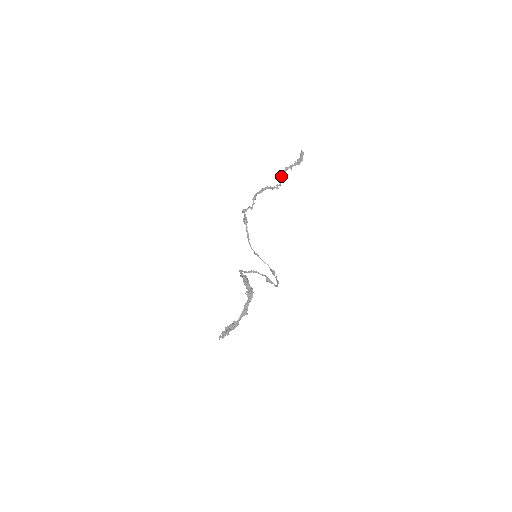
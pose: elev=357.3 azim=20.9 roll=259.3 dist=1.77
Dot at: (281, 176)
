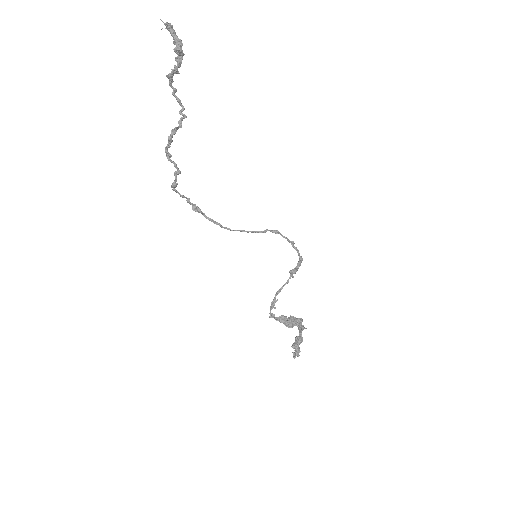
Dot at: (172, 94)
